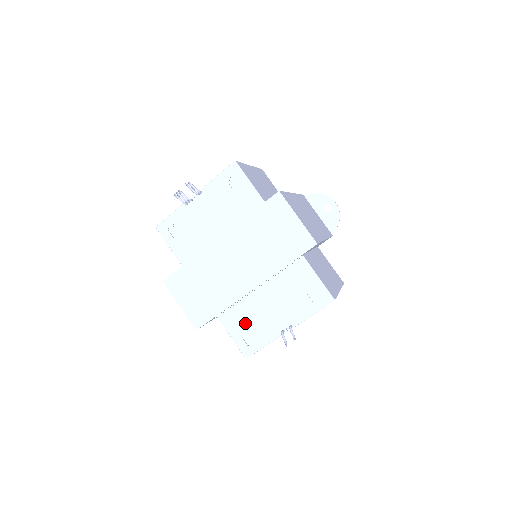
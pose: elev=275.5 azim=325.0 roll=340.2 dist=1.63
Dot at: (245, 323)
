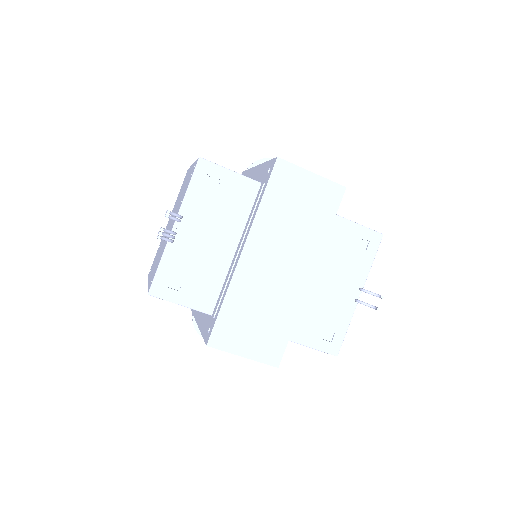
Dot at: (315, 322)
